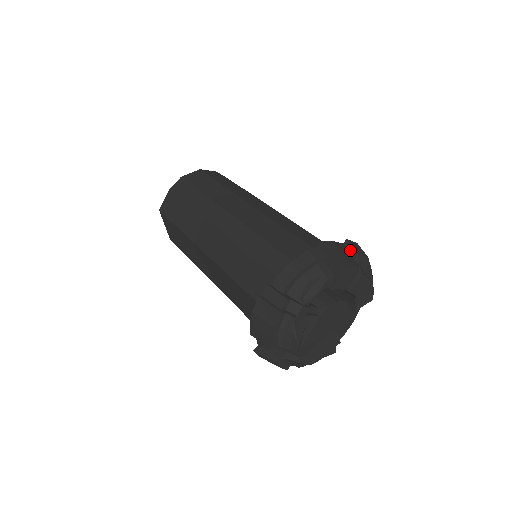
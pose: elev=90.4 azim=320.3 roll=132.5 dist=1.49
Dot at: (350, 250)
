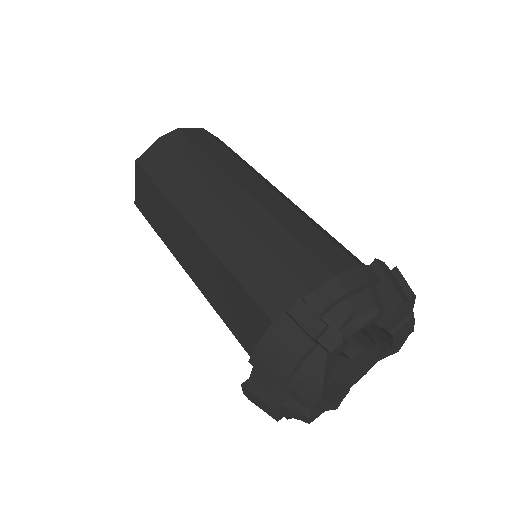
Dot at: (400, 281)
